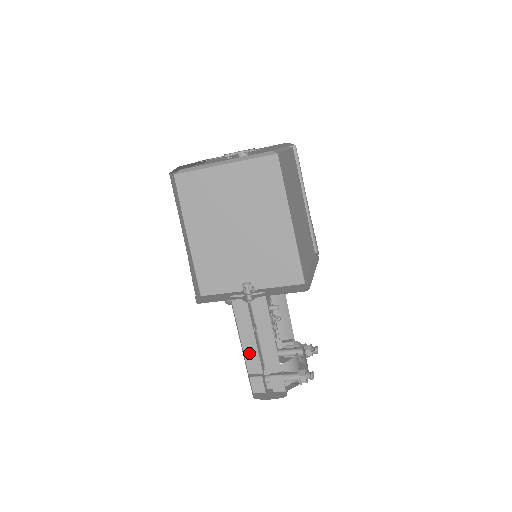
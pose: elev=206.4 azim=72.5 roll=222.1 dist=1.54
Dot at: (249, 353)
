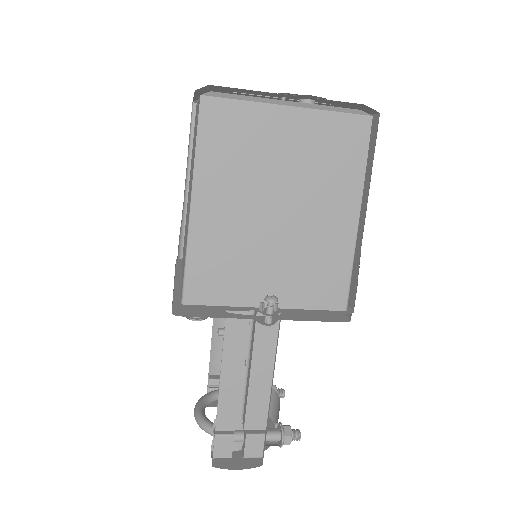
Dot at: (226, 399)
